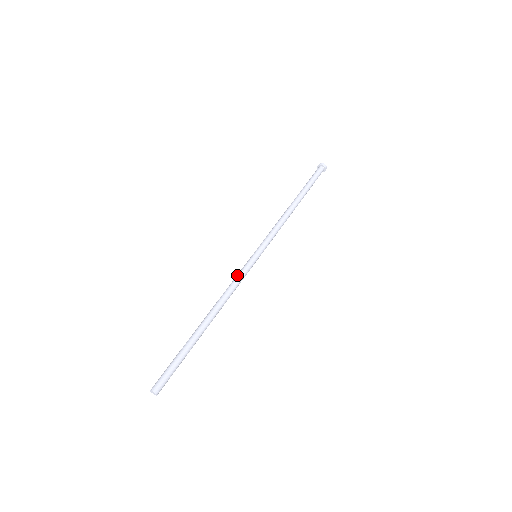
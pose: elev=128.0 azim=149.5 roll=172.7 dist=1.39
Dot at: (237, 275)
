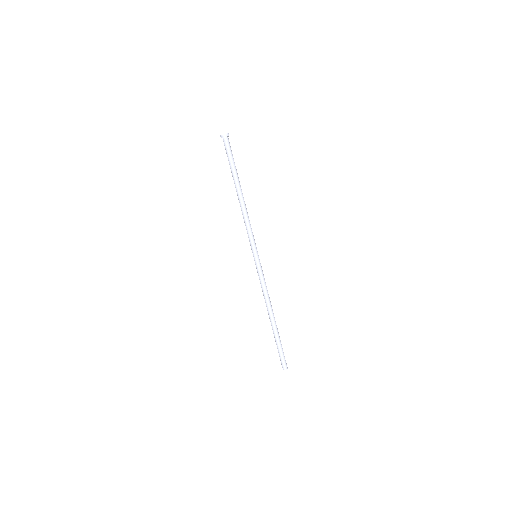
Dot at: (262, 280)
